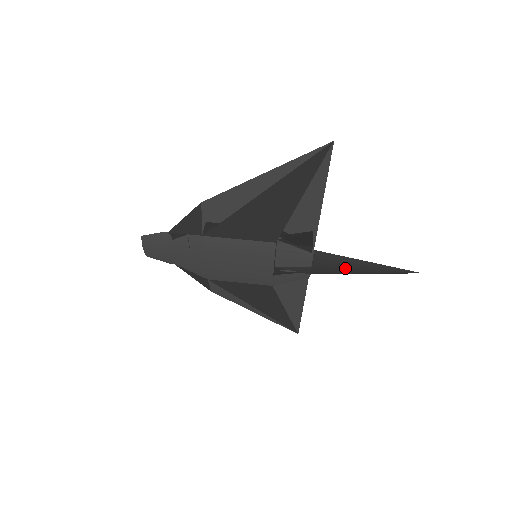
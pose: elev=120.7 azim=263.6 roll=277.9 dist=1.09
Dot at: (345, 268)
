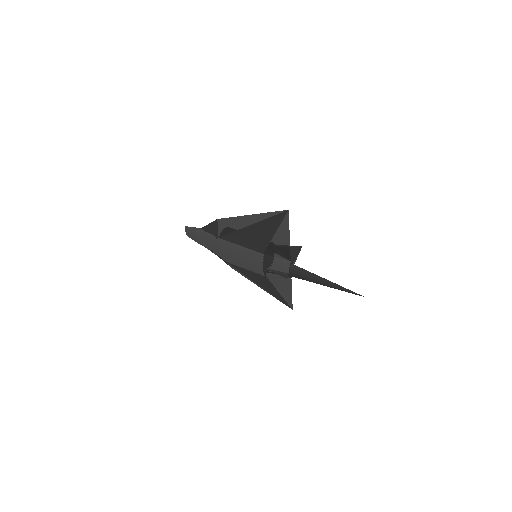
Dot at: (312, 280)
